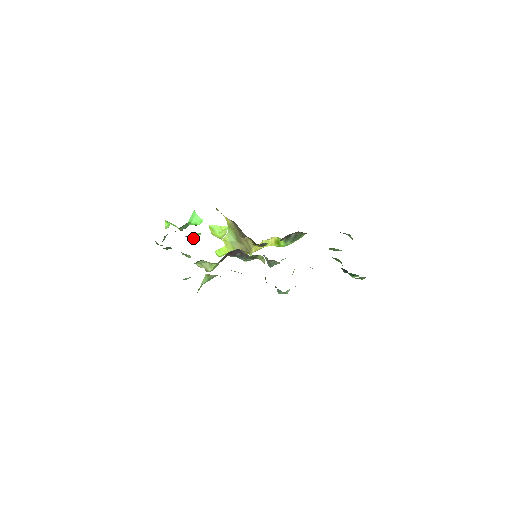
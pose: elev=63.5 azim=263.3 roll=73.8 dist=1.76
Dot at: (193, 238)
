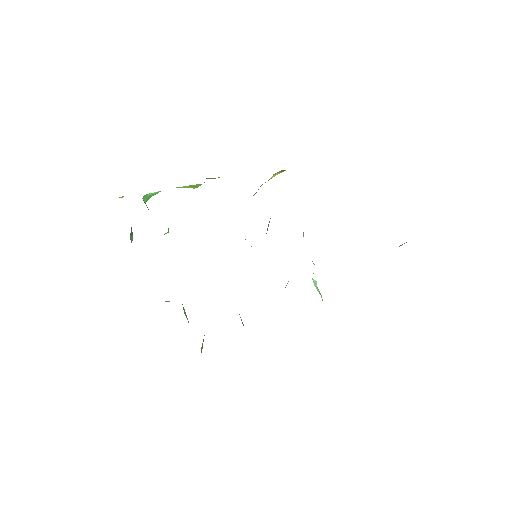
Dot at: occluded
